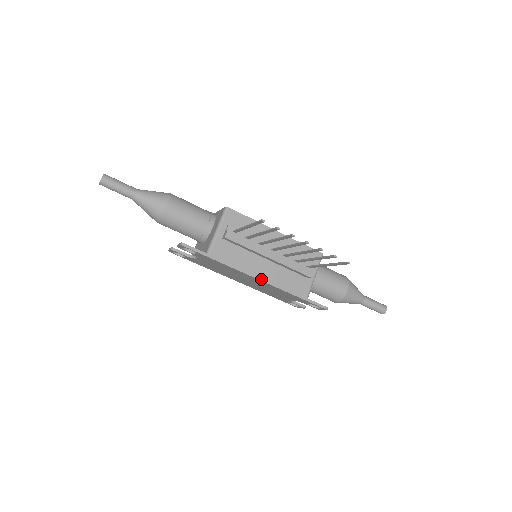
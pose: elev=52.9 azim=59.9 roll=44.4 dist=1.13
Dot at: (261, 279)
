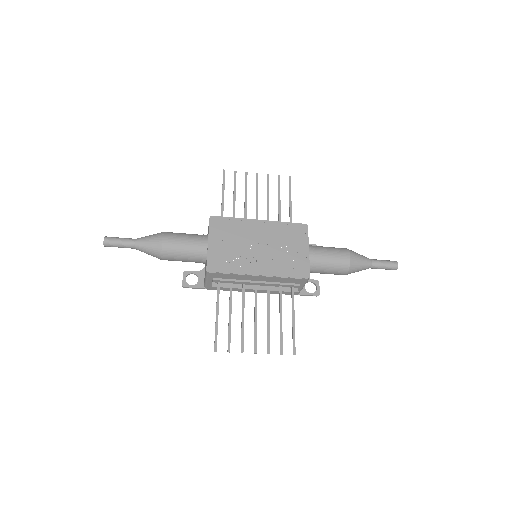
Dot at: (254, 292)
